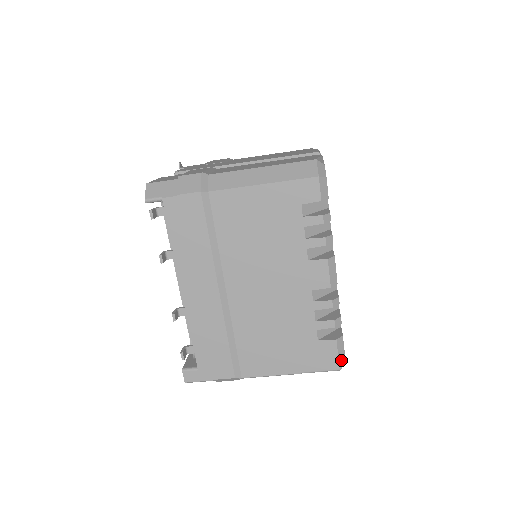
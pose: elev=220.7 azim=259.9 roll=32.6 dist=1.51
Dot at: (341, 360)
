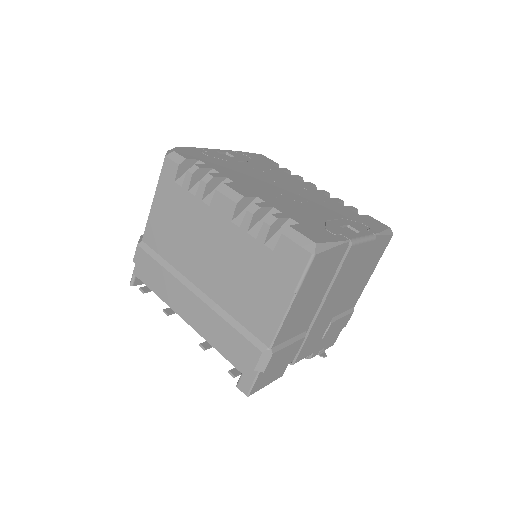
Dot at: (307, 245)
